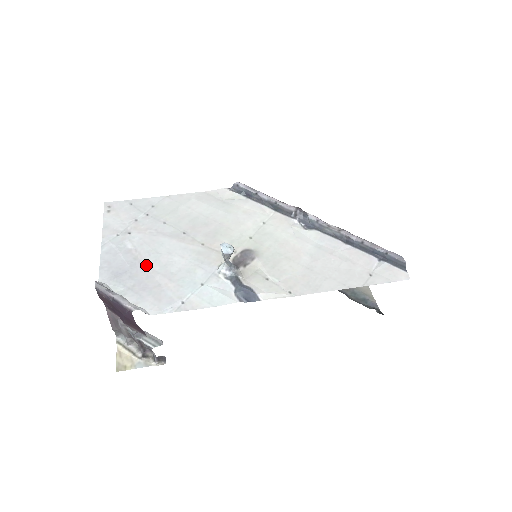
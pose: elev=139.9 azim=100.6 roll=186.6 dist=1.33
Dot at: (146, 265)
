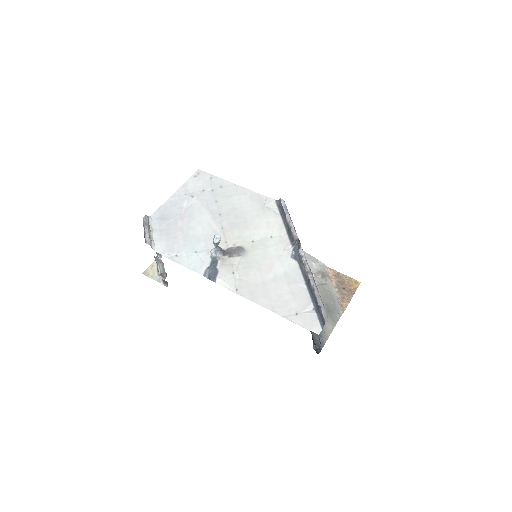
Dot at: (181, 222)
